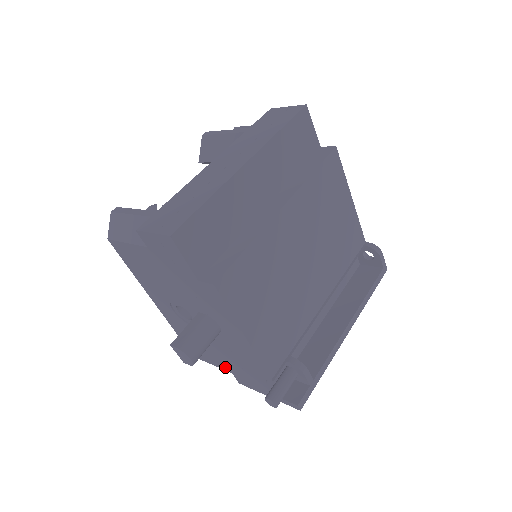
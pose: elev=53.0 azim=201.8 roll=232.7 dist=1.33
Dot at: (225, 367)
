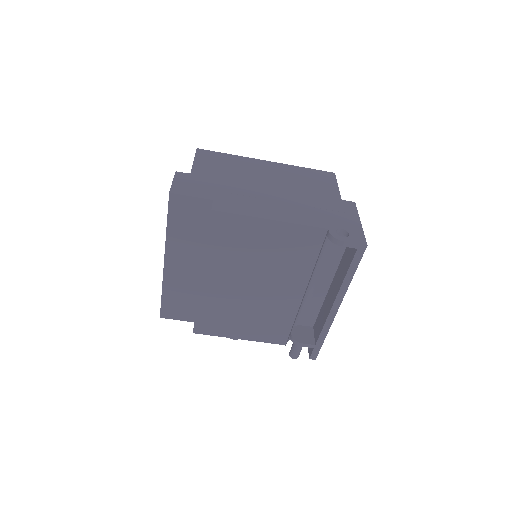
Dot at: occluded
